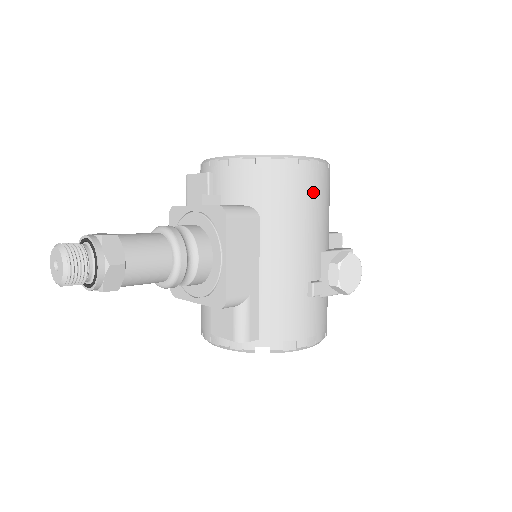
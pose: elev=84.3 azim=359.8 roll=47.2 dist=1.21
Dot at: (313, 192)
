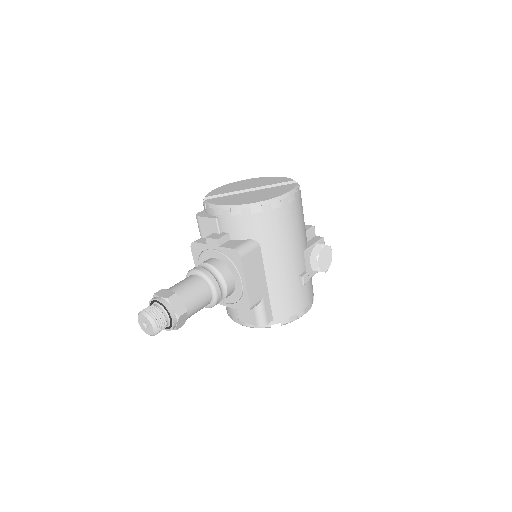
Dot at: (293, 217)
